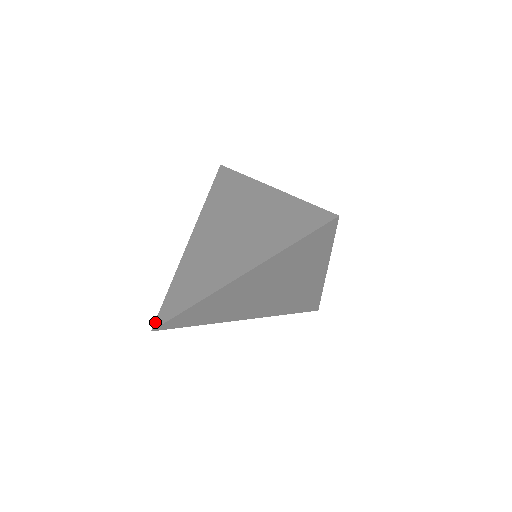
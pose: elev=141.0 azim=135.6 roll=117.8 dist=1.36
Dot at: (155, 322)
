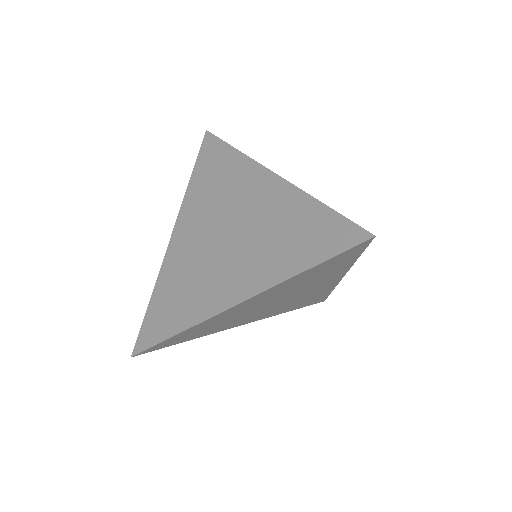
Dot at: (135, 346)
